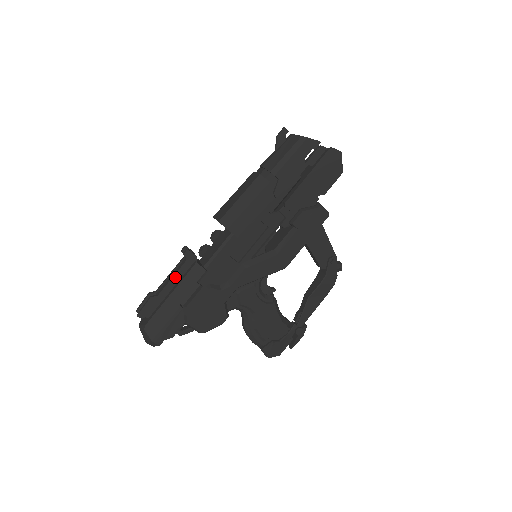
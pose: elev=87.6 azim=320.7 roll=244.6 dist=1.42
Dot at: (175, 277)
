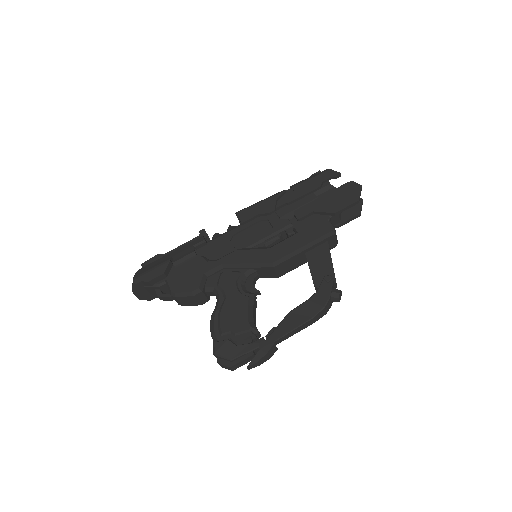
Dot at: occluded
